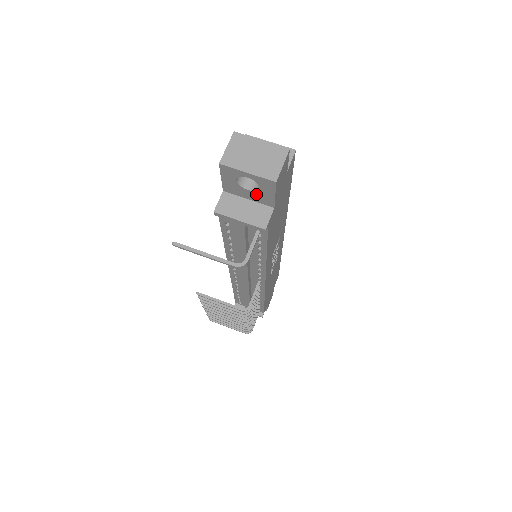
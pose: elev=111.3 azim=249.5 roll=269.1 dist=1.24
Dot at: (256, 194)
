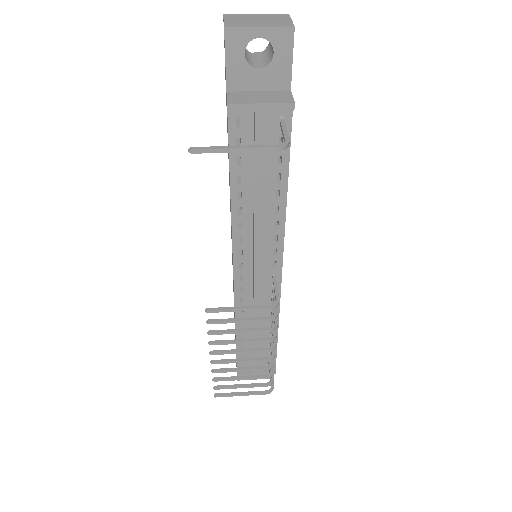
Dot at: (269, 72)
